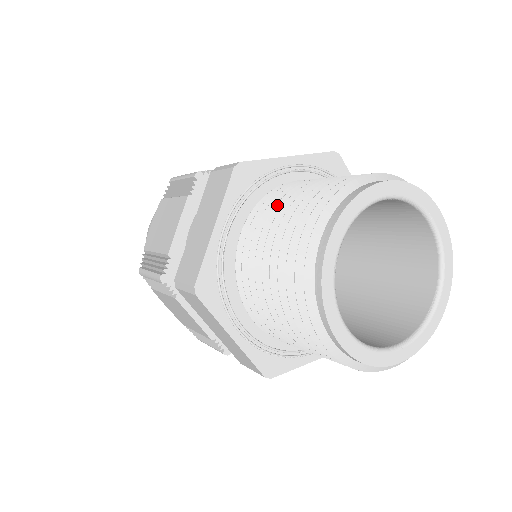
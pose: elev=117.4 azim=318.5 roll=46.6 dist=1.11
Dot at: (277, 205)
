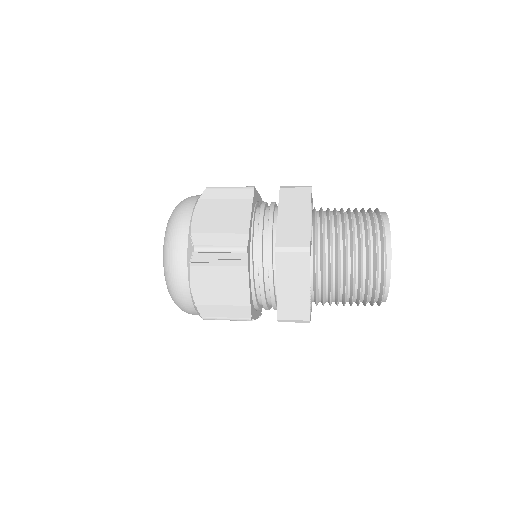
Dot at: (337, 213)
